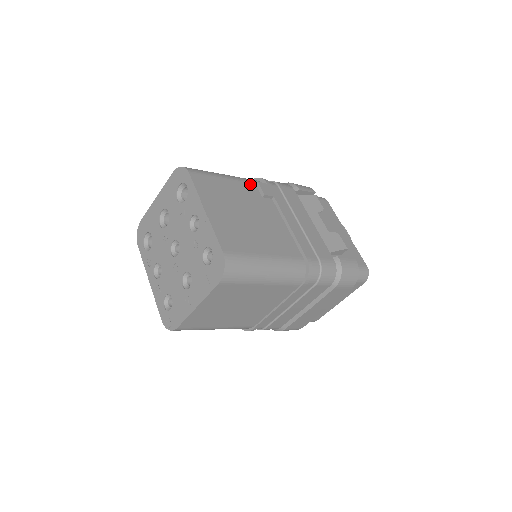
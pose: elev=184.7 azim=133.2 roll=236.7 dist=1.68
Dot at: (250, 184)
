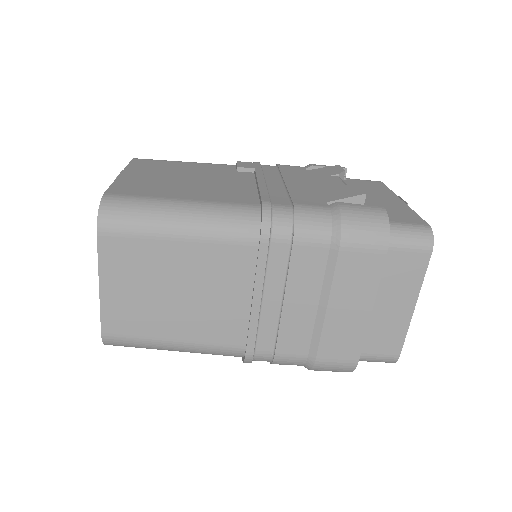
Dot at: (226, 165)
